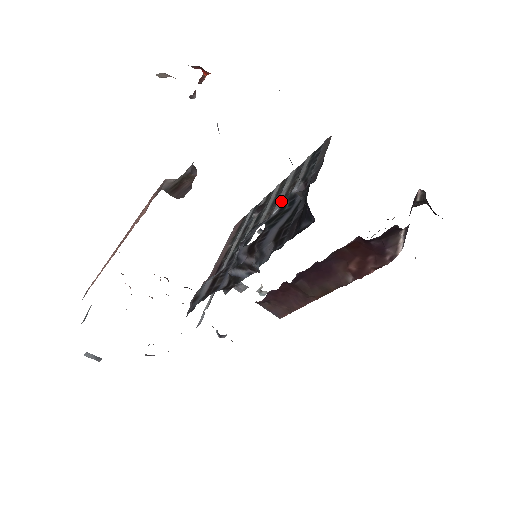
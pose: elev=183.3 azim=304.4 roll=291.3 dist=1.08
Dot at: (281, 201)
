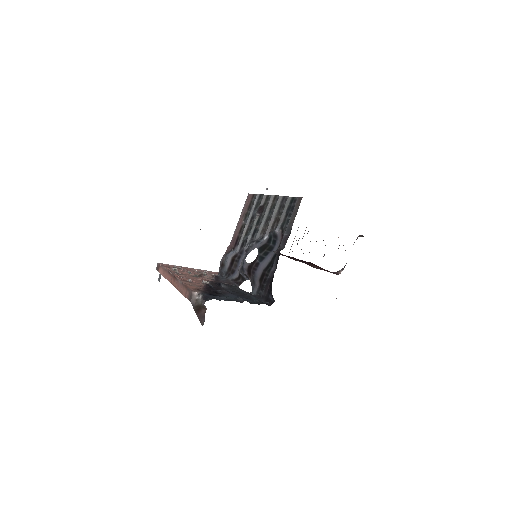
Dot at: (270, 230)
